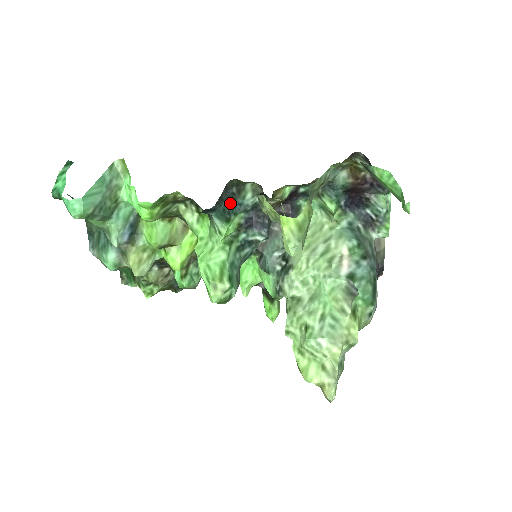
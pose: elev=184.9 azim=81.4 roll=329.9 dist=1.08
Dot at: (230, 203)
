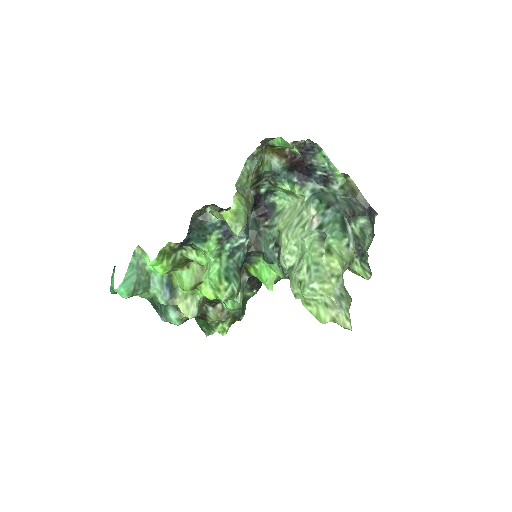
Dot at: (201, 229)
